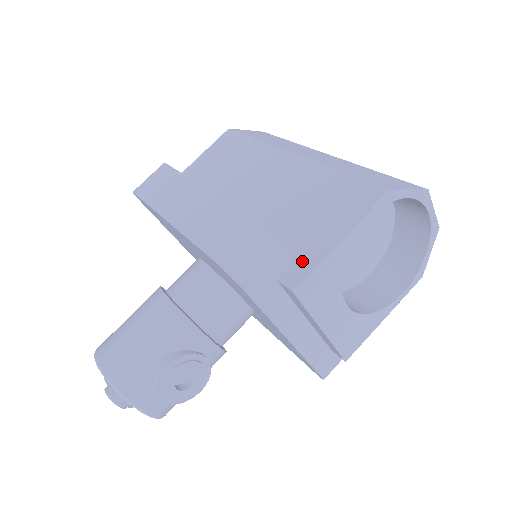
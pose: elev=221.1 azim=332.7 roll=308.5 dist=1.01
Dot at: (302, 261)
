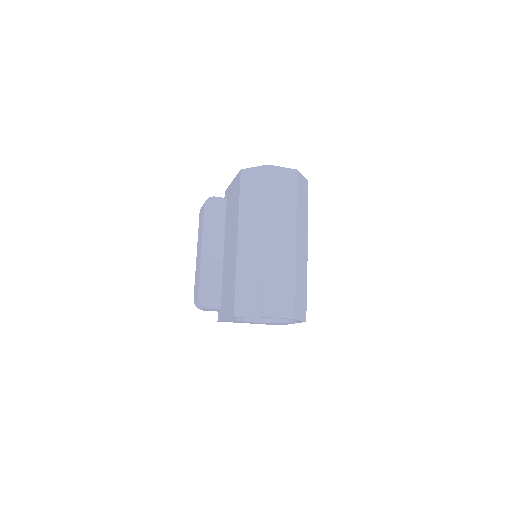
Dot at: (221, 313)
